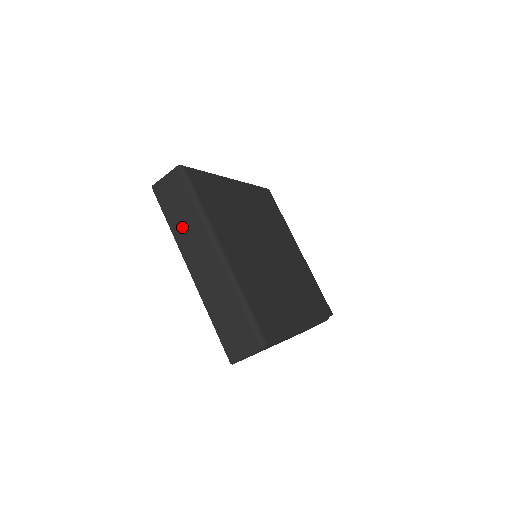
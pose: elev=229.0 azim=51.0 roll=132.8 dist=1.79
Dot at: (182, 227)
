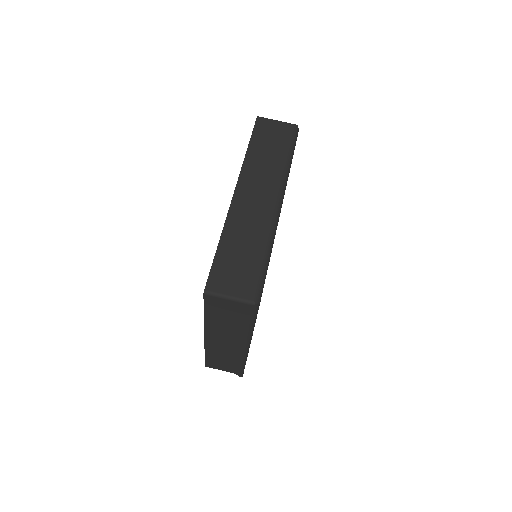
Dot at: (260, 160)
